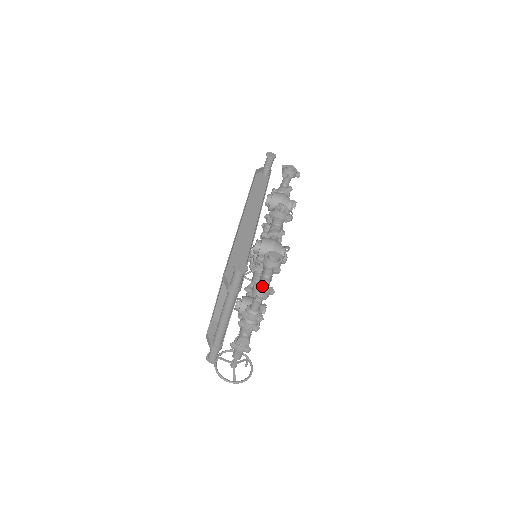
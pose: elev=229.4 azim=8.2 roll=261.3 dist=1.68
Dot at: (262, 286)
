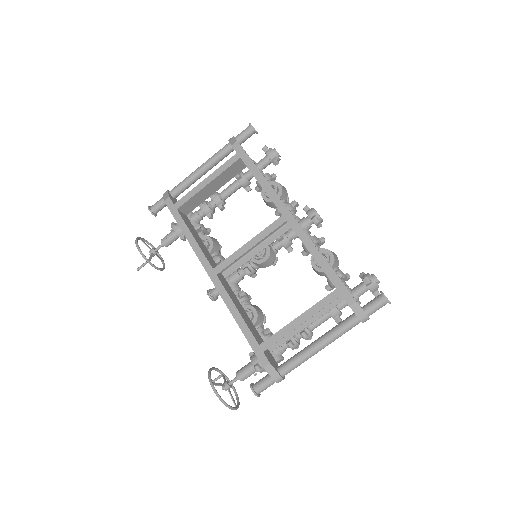
Dot at: occluded
